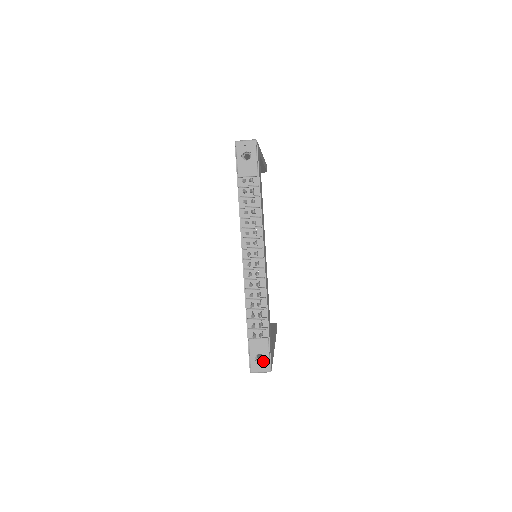
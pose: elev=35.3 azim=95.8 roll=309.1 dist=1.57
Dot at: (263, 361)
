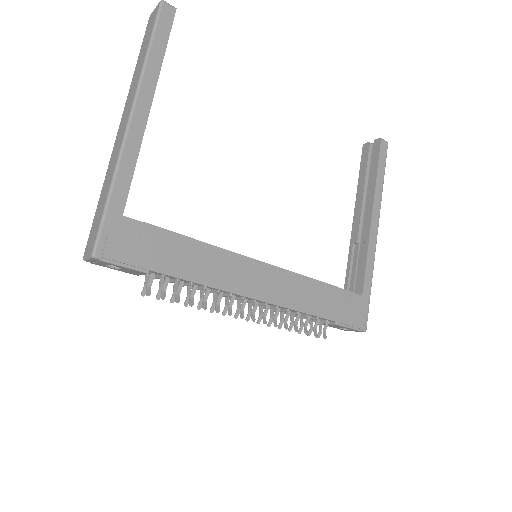
Dot at: (350, 330)
